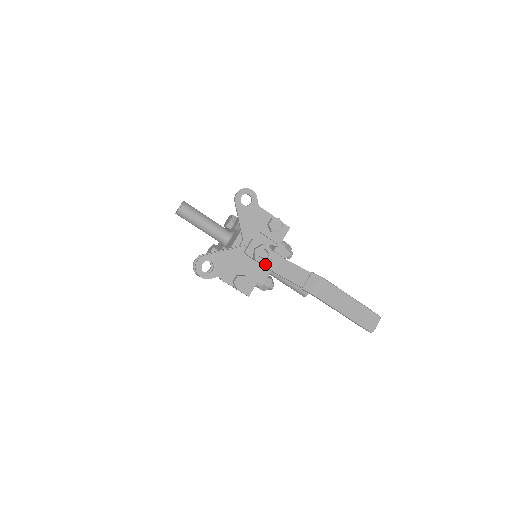
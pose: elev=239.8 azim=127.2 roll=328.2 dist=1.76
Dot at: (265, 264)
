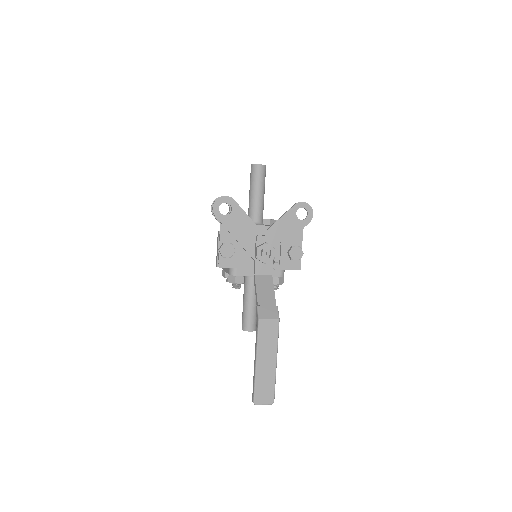
Dot at: (257, 261)
